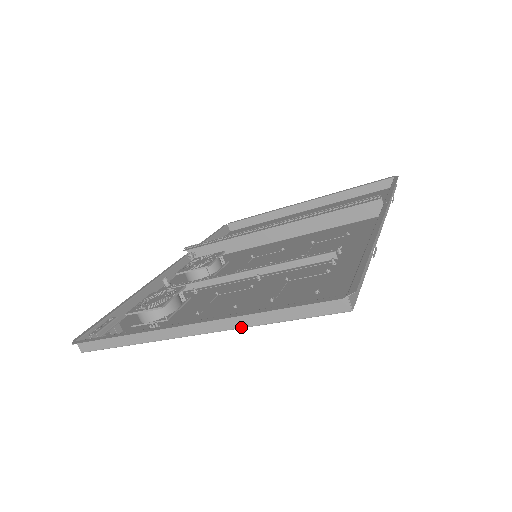
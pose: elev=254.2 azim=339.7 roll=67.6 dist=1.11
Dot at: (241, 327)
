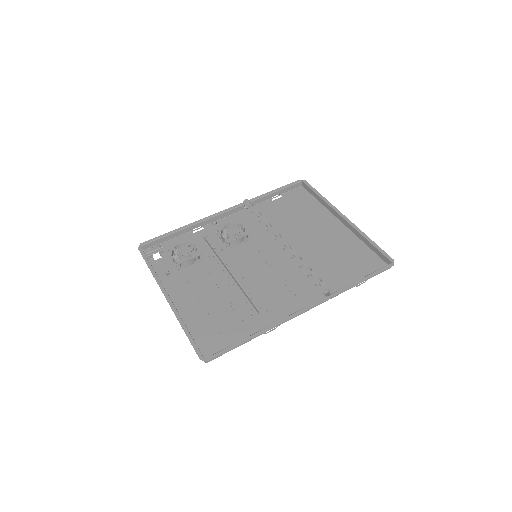
Dot at: occluded
